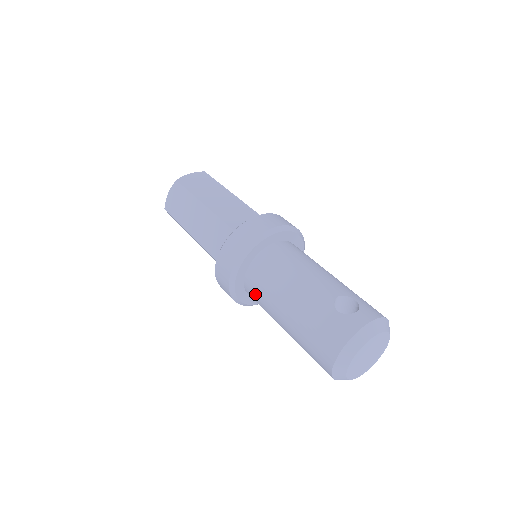
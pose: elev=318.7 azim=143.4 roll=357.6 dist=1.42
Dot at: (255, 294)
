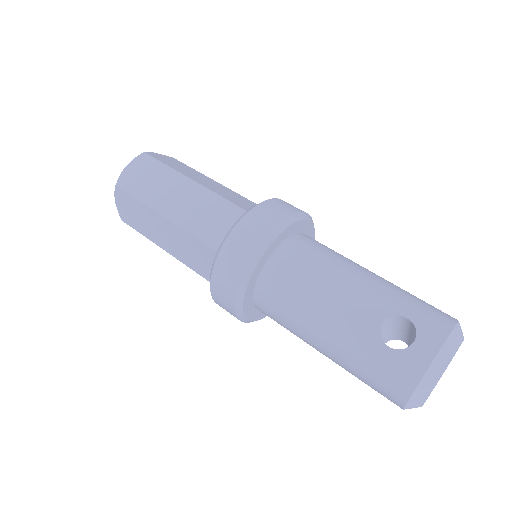
Dot at: occluded
